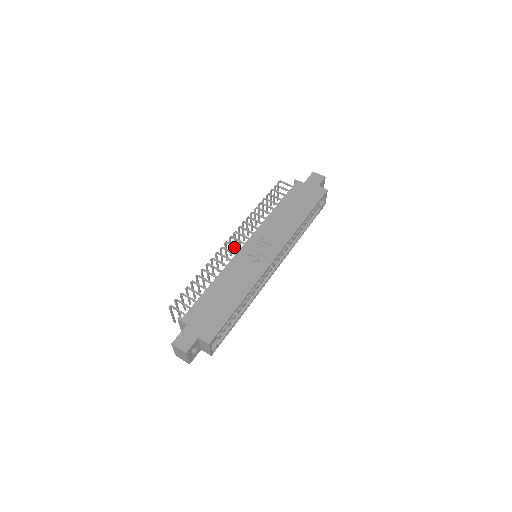
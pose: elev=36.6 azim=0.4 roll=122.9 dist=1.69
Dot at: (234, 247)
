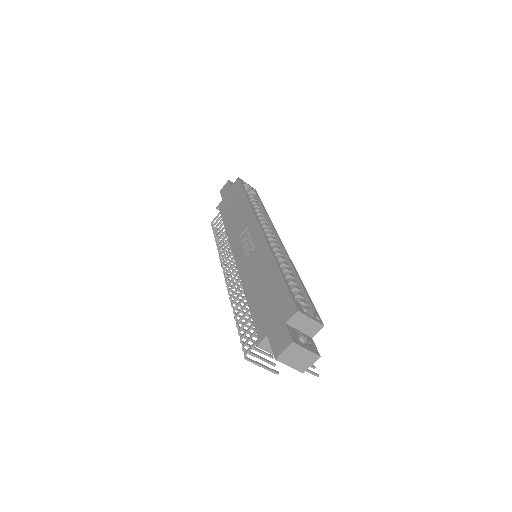
Dot at: occluded
